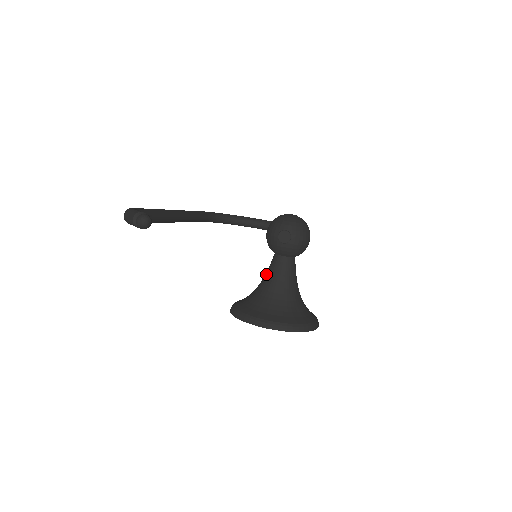
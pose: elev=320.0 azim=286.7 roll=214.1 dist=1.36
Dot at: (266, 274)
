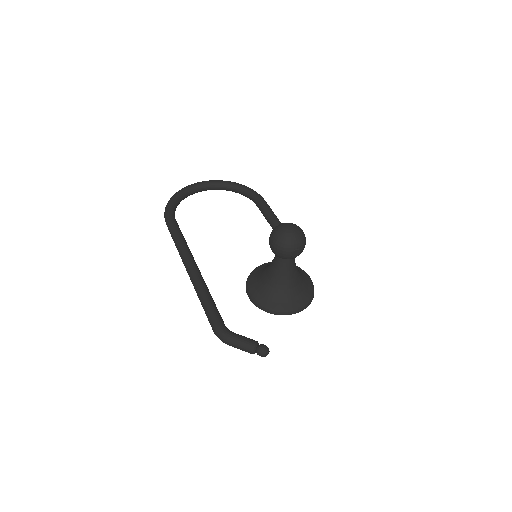
Dot at: (276, 272)
